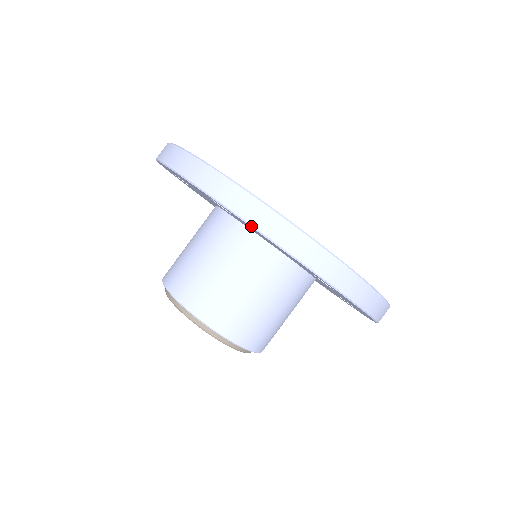
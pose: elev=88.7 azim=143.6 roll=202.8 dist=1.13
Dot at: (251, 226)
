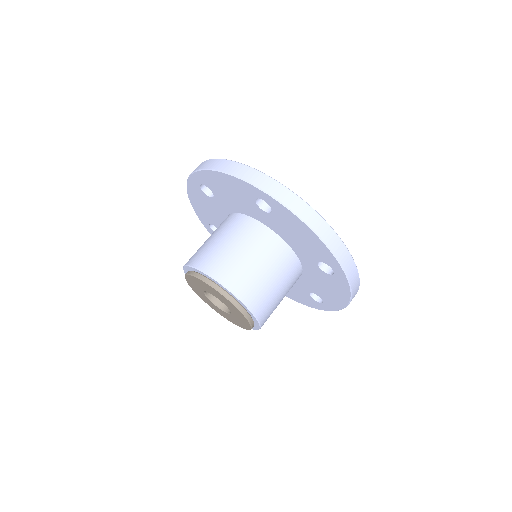
Dot at: (298, 216)
